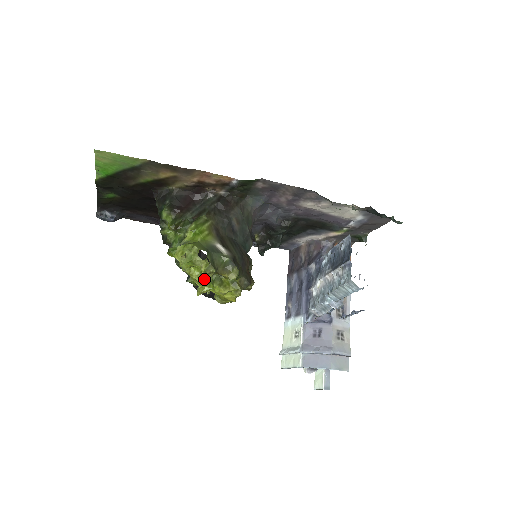
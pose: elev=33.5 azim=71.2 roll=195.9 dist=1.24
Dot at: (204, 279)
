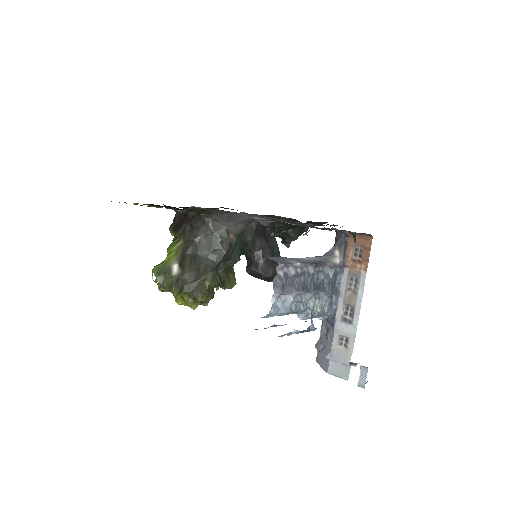
Dot at: occluded
